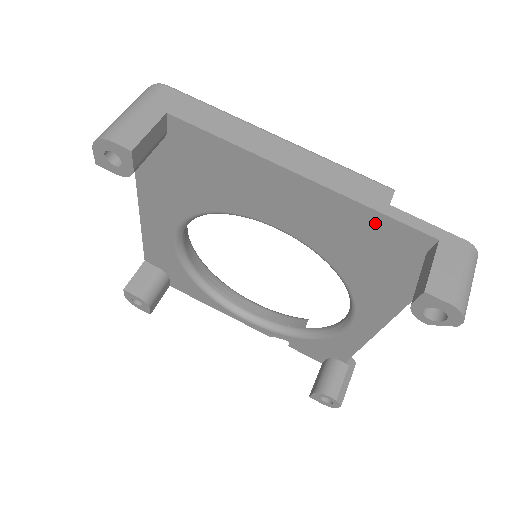
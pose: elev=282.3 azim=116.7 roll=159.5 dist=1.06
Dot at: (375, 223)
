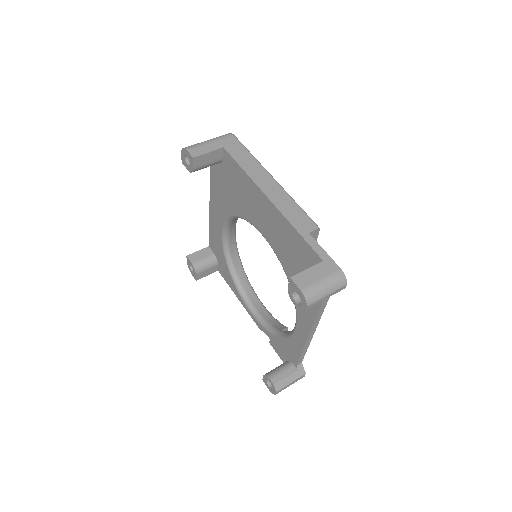
Dot at: (298, 241)
